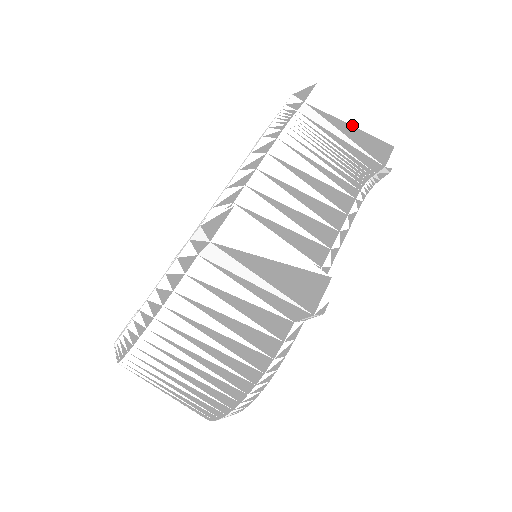
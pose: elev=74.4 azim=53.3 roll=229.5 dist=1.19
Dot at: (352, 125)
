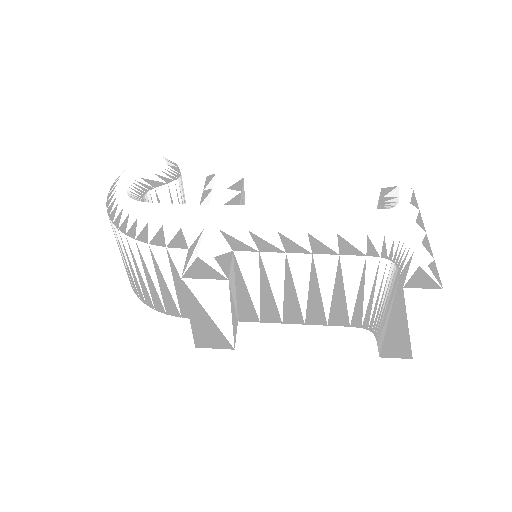
Dot at: (409, 327)
